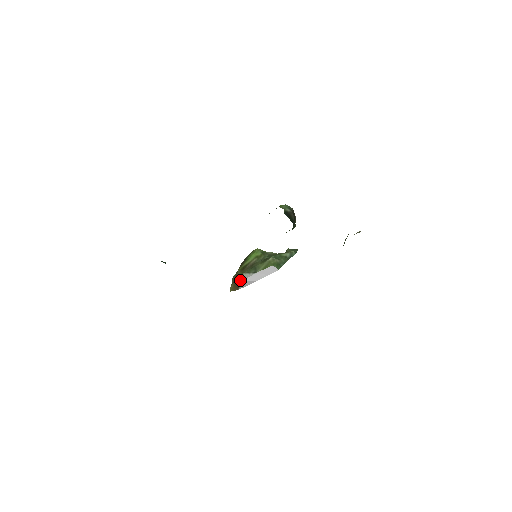
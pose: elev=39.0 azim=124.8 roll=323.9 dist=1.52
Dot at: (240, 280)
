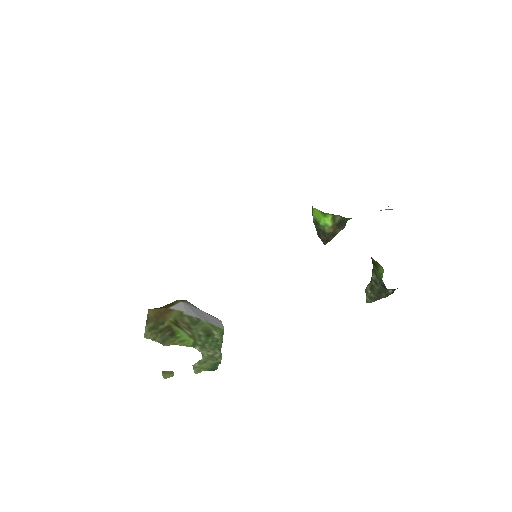
Dot at: (179, 300)
